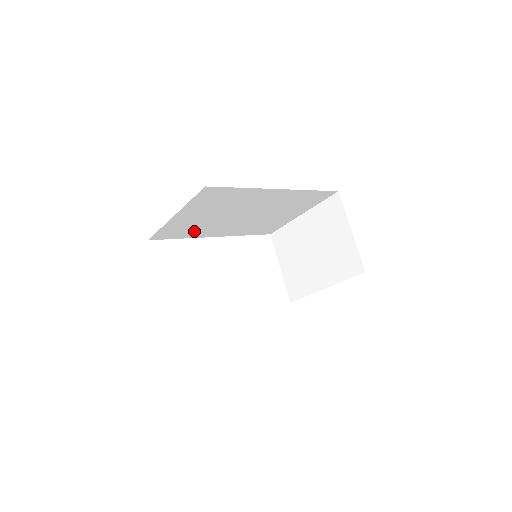
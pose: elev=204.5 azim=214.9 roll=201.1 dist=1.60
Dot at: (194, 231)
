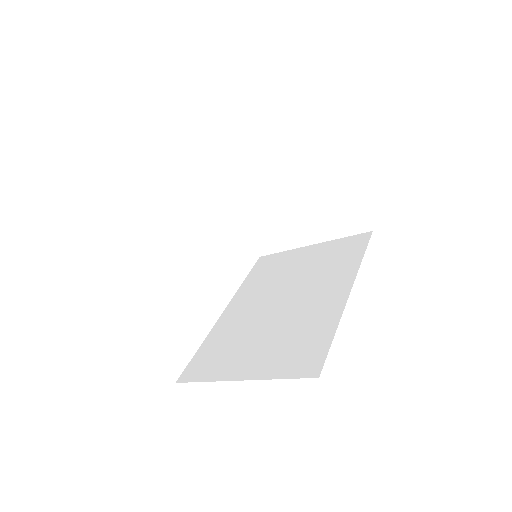
Dot at: occluded
